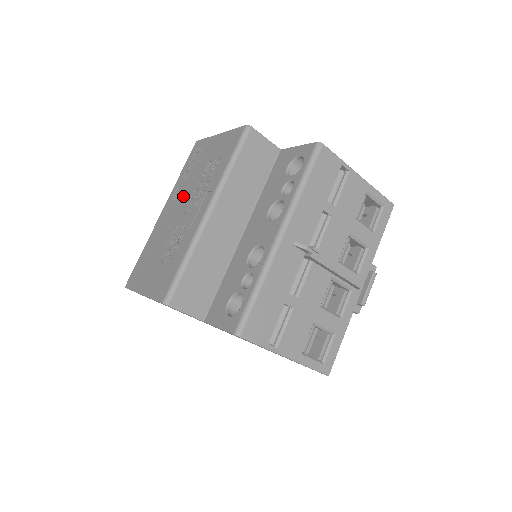
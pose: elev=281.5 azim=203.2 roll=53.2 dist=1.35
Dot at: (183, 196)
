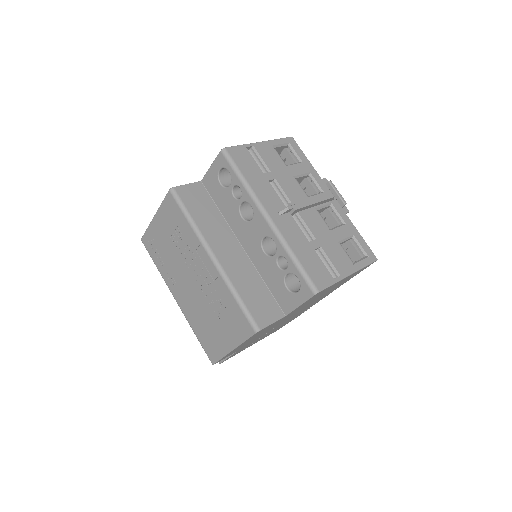
Dot at: (180, 274)
